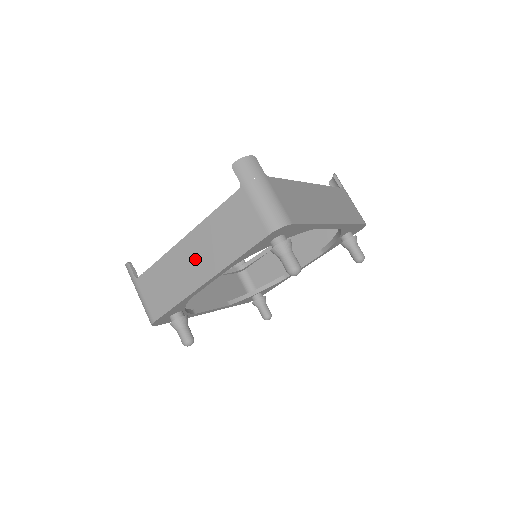
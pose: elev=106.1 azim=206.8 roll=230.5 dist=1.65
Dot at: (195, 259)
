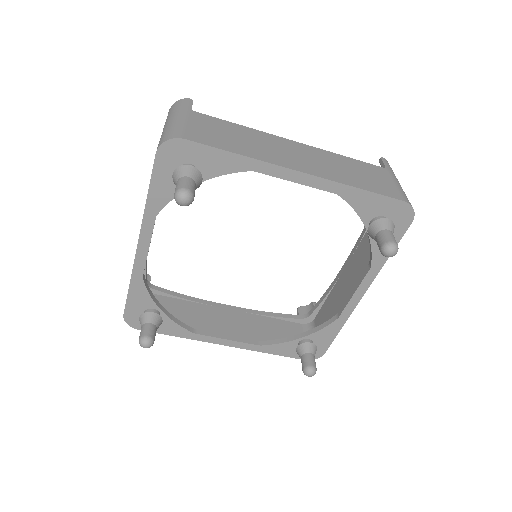
Dot at: (299, 155)
